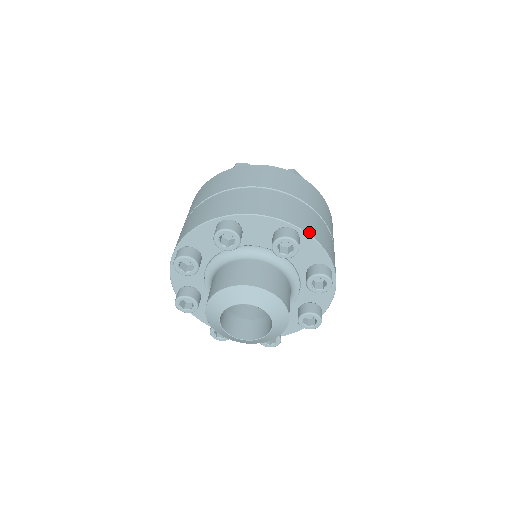
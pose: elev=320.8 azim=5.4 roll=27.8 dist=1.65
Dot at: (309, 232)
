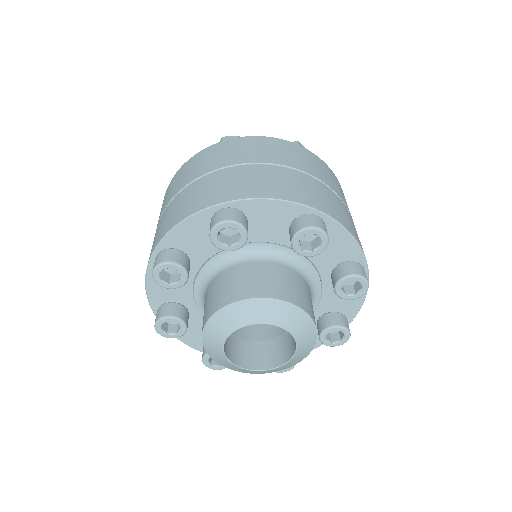
Dot at: (337, 219)
